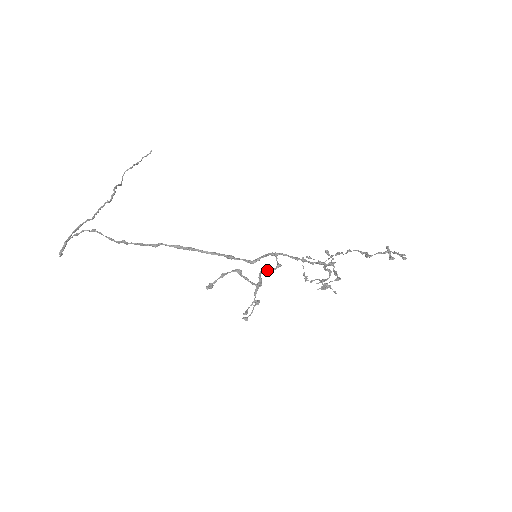
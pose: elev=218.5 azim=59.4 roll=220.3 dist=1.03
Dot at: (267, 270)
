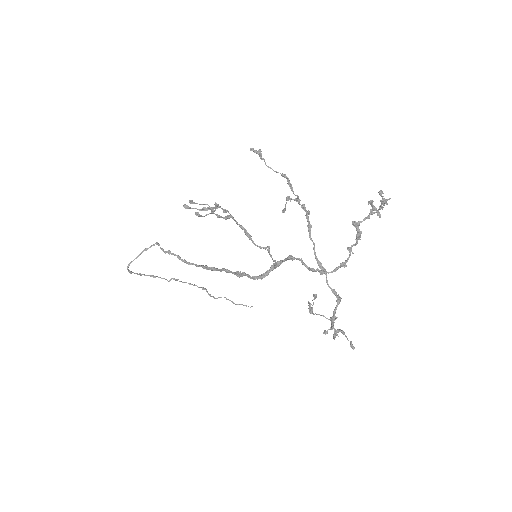
Dot at: (249, 235)
